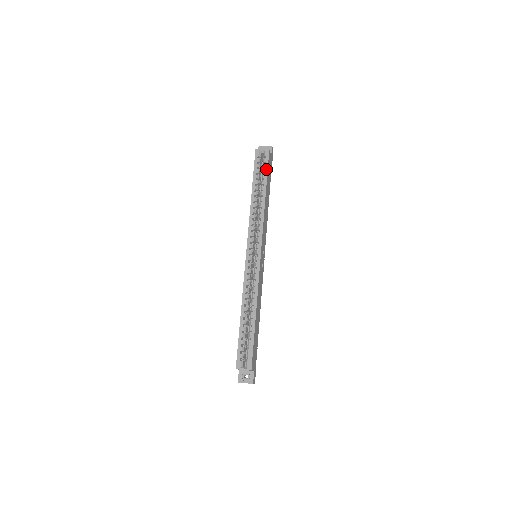
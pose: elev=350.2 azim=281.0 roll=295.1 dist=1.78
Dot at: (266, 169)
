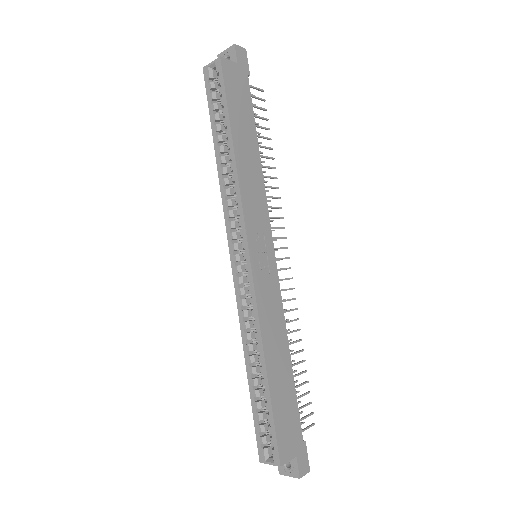
Dot at: (223, 97)
